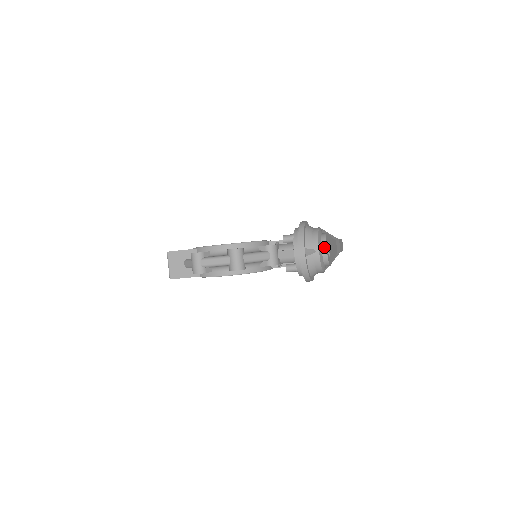
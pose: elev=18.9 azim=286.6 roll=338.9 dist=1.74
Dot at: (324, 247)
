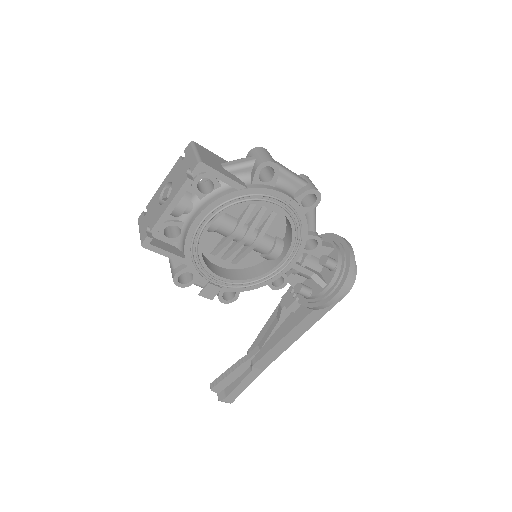
Dot at: occluded
